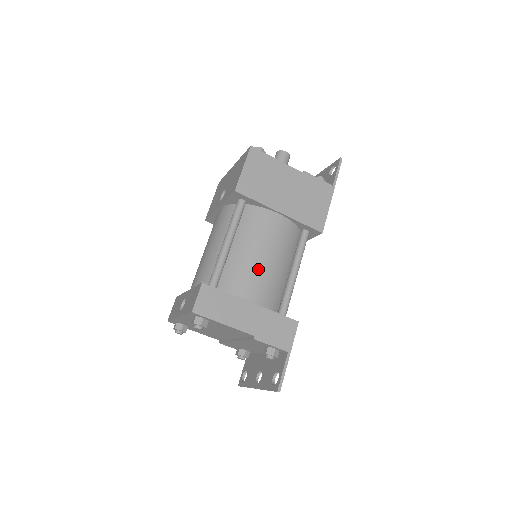
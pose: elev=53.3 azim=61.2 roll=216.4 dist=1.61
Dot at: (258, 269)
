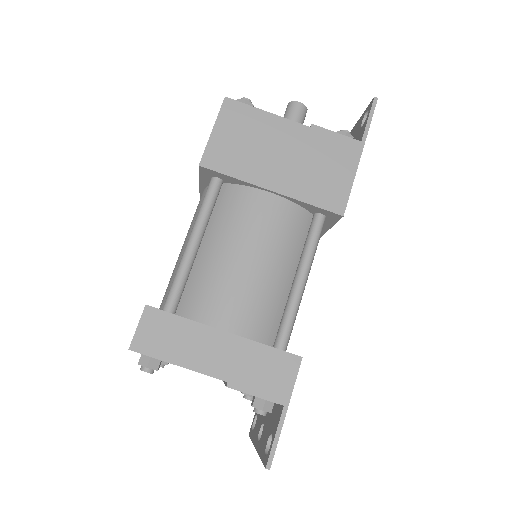
Dot at: (236, 279)
